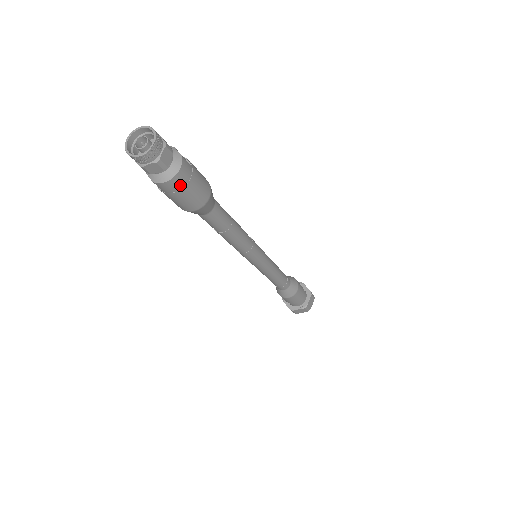
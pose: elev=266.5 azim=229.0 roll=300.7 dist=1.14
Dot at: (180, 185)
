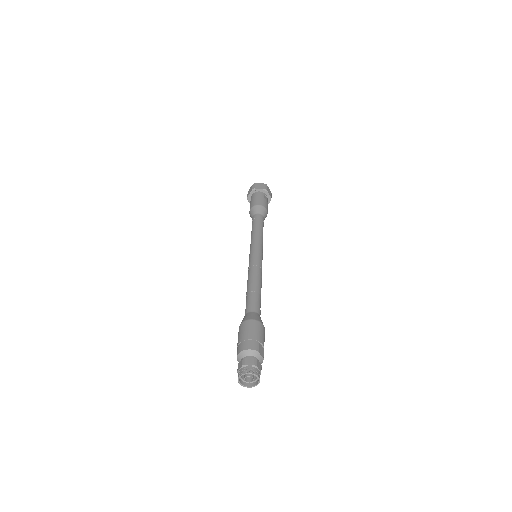
Dot at: occluded
